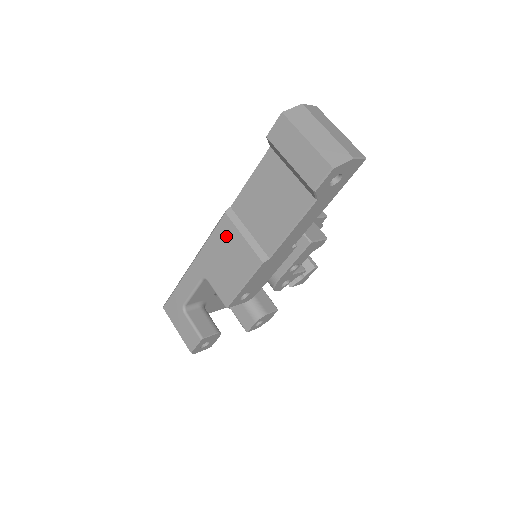
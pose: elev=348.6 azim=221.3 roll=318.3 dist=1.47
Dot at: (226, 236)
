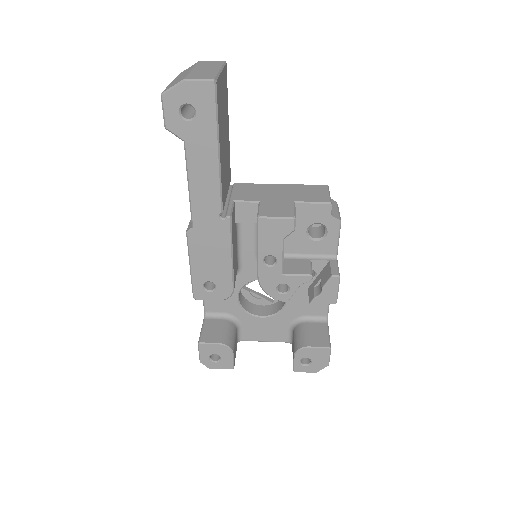
Dot at: occluded
